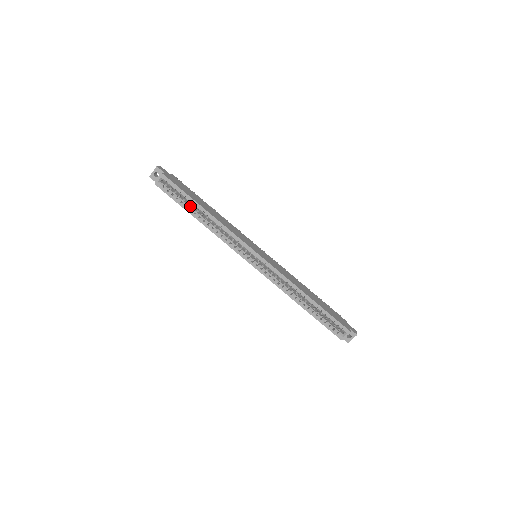
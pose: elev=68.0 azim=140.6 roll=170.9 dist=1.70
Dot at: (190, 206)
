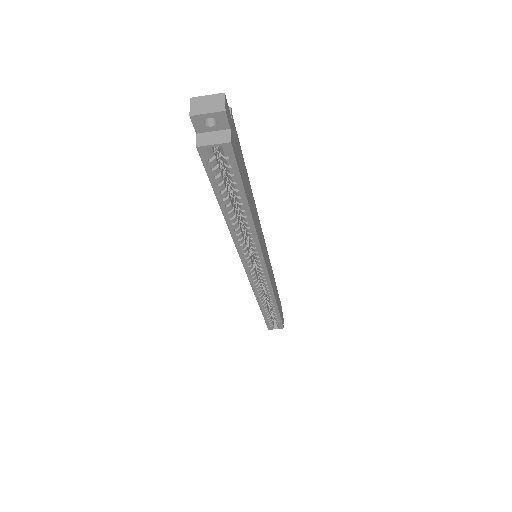
Dot at: (230, 198)
